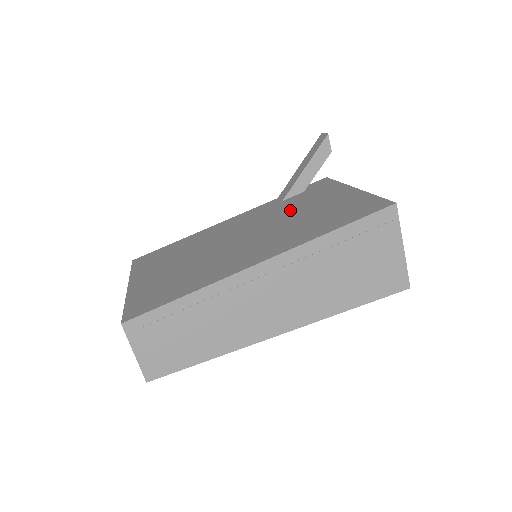
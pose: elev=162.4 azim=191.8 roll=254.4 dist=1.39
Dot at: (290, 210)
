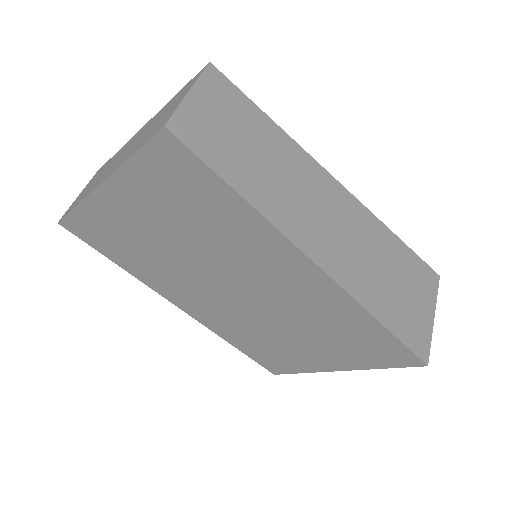
Dot at: occluded
